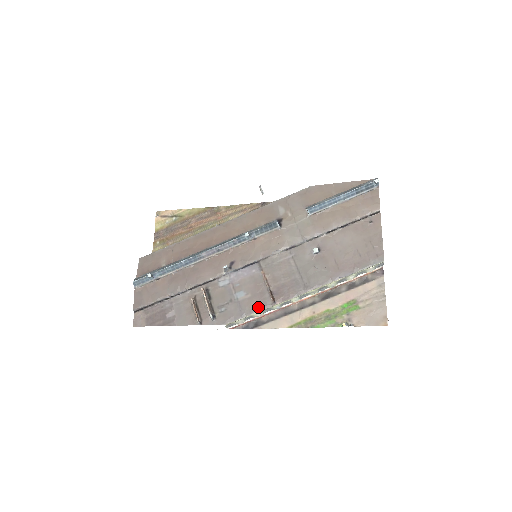
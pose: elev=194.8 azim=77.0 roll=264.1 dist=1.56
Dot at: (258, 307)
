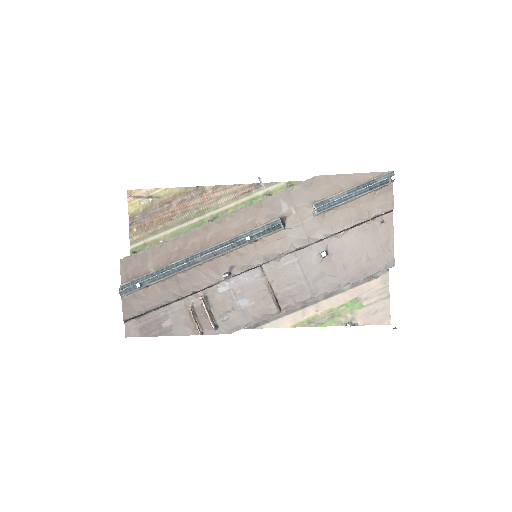
Dot at: (263, 315)
